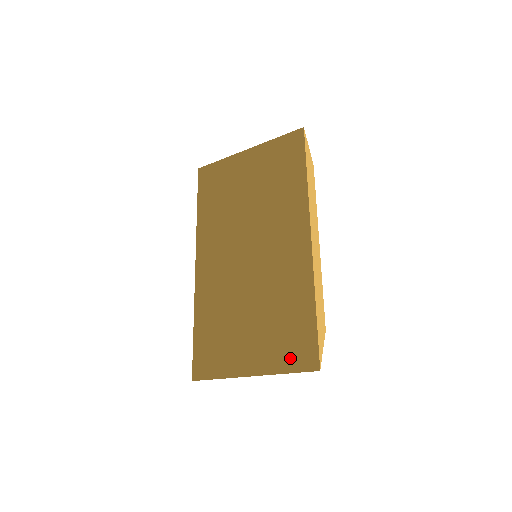
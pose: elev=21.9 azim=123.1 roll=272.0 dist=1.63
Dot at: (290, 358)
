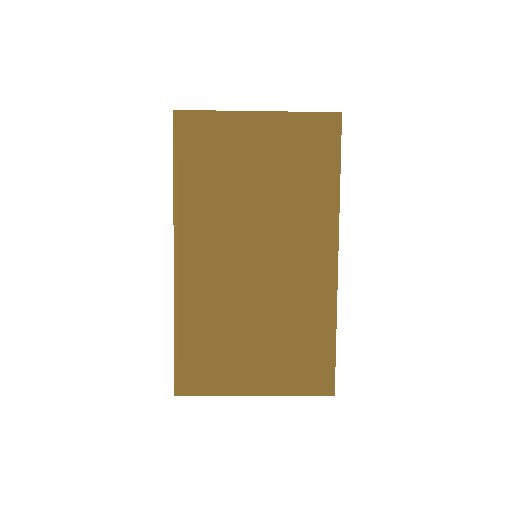
Dot at: (298, 378)
